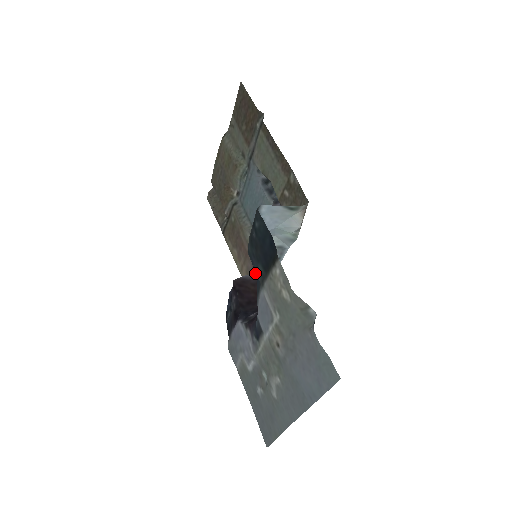
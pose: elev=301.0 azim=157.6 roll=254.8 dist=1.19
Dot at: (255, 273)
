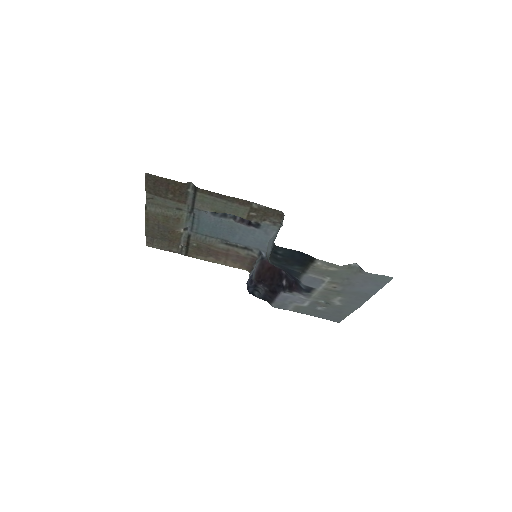
Dot at: (243, 259)
